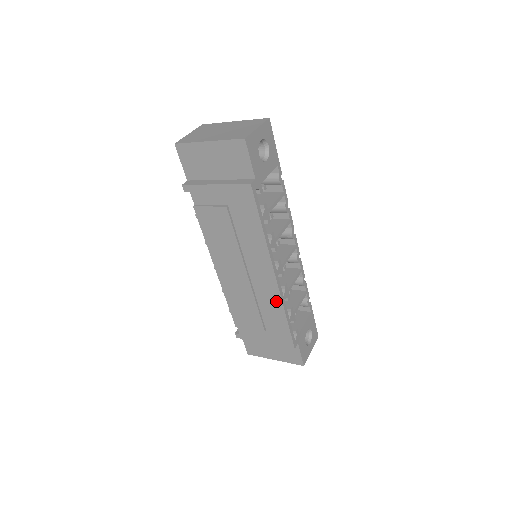
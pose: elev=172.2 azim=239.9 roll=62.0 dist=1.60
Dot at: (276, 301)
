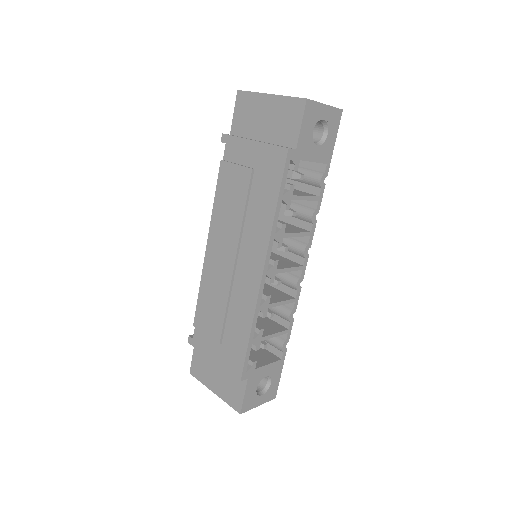
Dot at: (249, 307)
